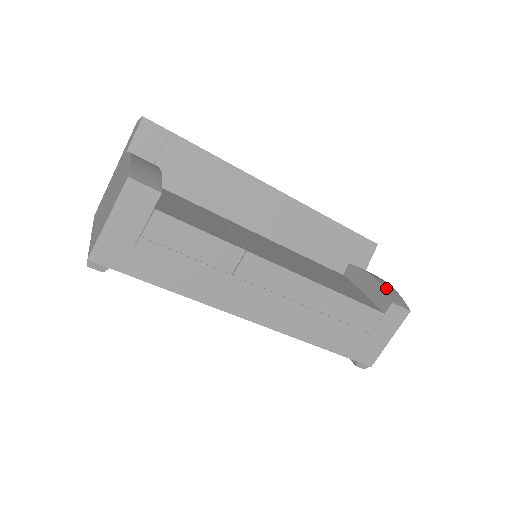
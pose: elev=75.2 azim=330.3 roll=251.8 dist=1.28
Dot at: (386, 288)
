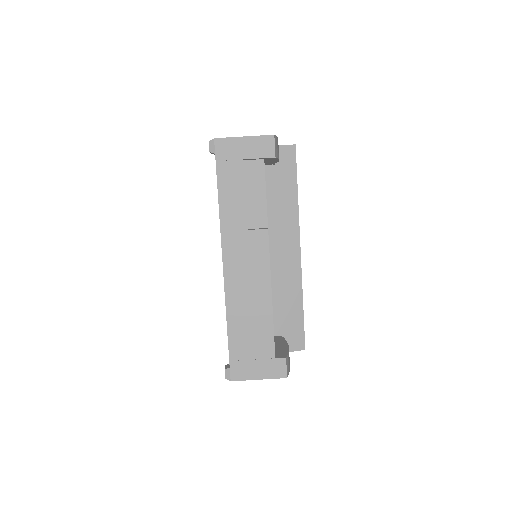
Dot at: occluded
